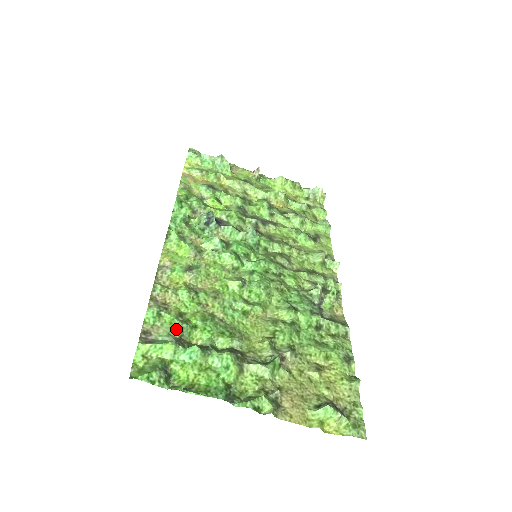
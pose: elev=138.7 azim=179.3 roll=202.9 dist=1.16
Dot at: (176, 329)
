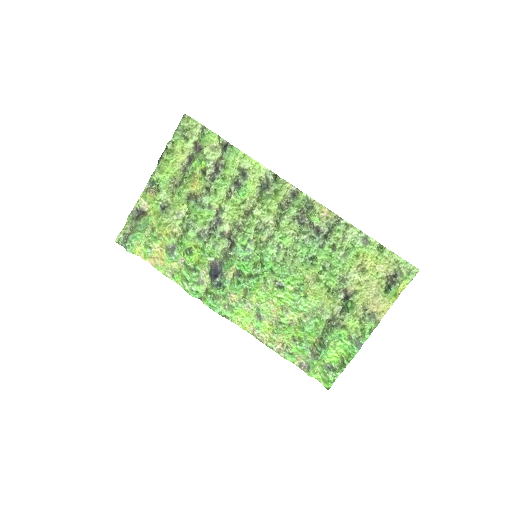
Dot at: (305, 351)
